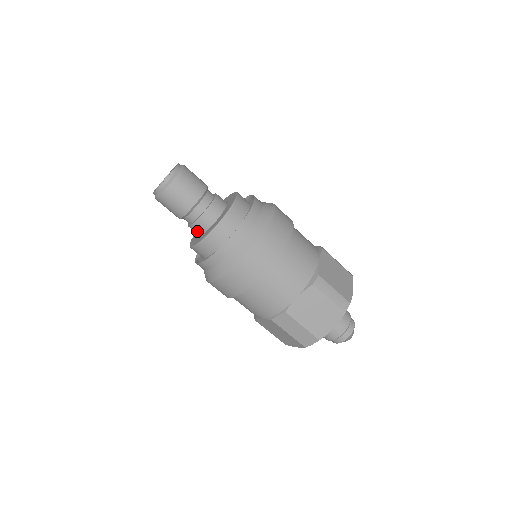
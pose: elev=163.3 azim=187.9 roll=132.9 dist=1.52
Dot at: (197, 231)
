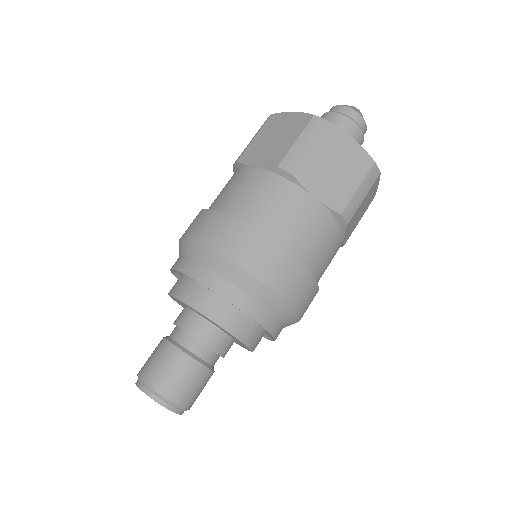
Dot at: occluded
